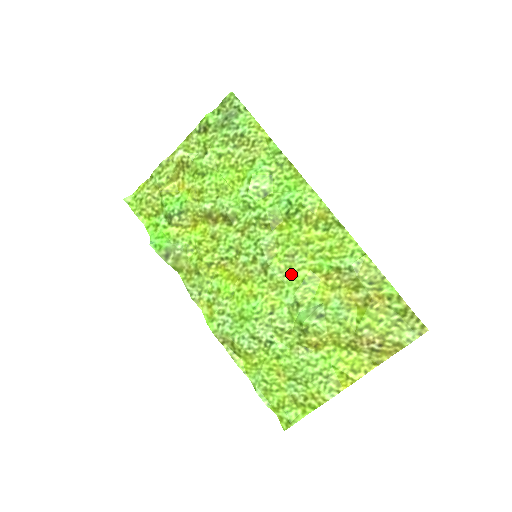
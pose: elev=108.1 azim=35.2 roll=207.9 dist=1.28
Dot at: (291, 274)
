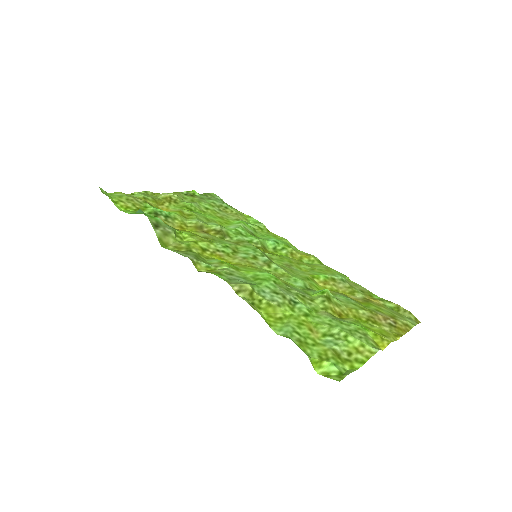
Dot at: (293, 273)
